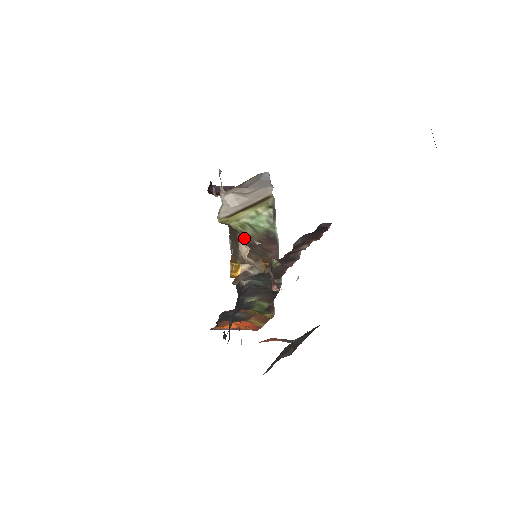
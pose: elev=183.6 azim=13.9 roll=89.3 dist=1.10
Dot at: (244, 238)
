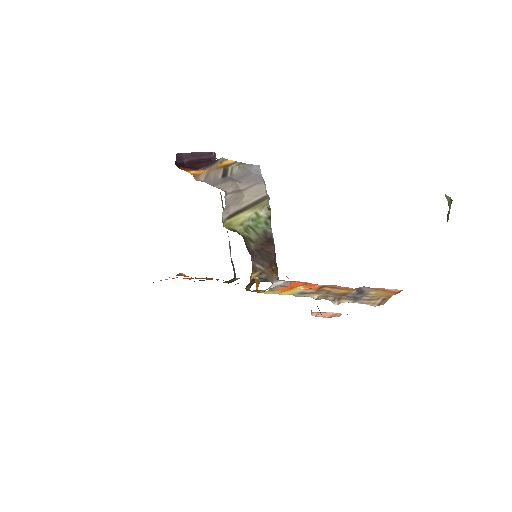
Dot at: (251, 244)
